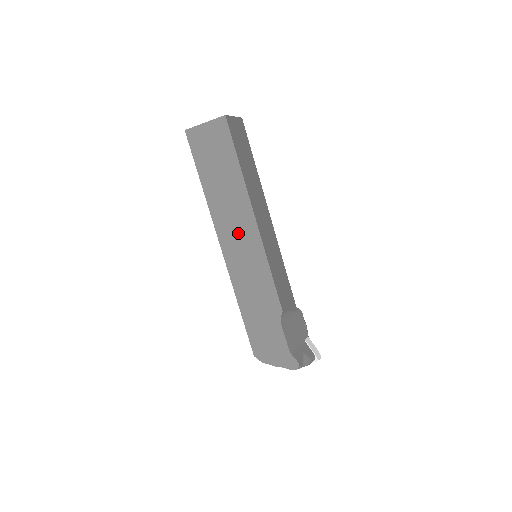
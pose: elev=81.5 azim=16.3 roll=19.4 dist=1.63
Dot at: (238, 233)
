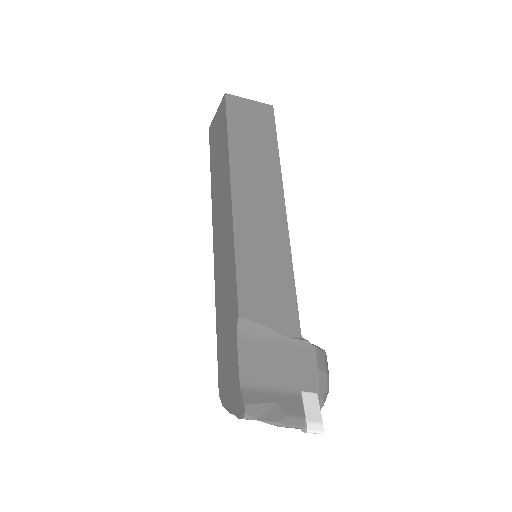
Dot at: (222, 218)
